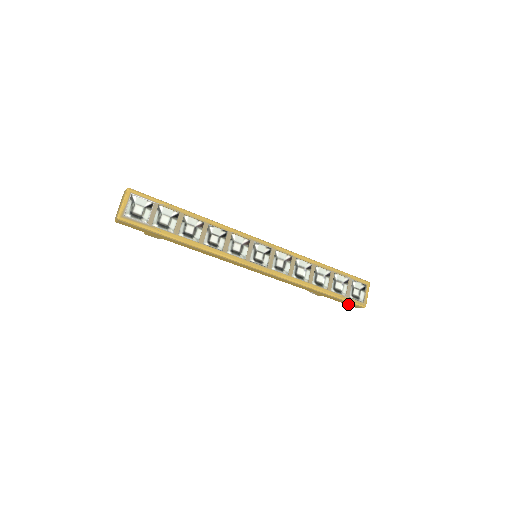
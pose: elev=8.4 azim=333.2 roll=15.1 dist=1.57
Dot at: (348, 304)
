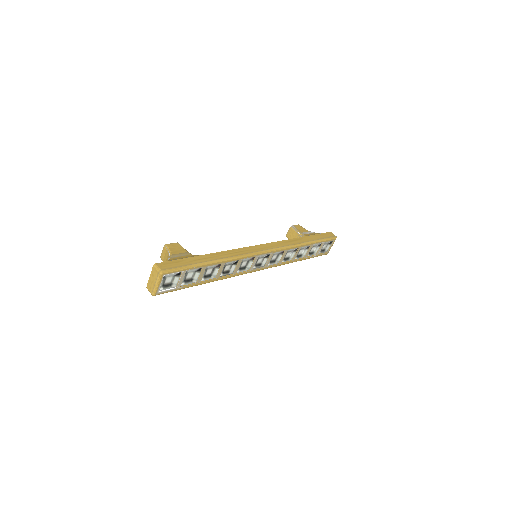
Dot at: occluded
